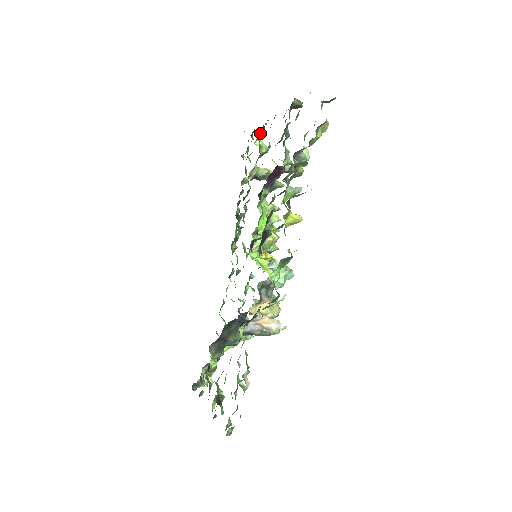
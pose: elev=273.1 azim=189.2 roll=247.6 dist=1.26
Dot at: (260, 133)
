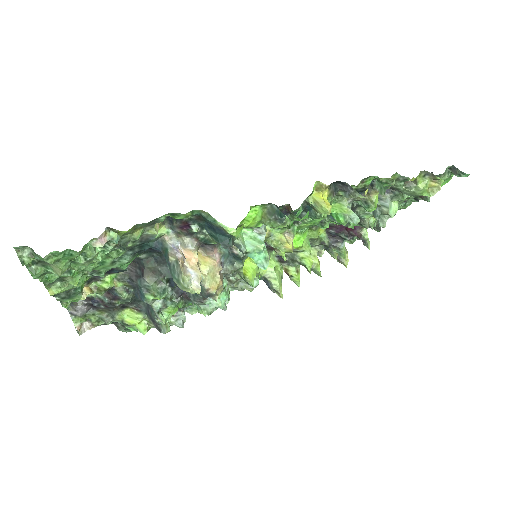
Dot at: occluded
